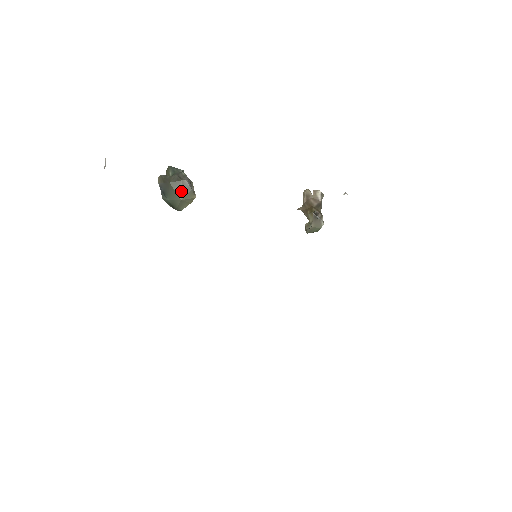
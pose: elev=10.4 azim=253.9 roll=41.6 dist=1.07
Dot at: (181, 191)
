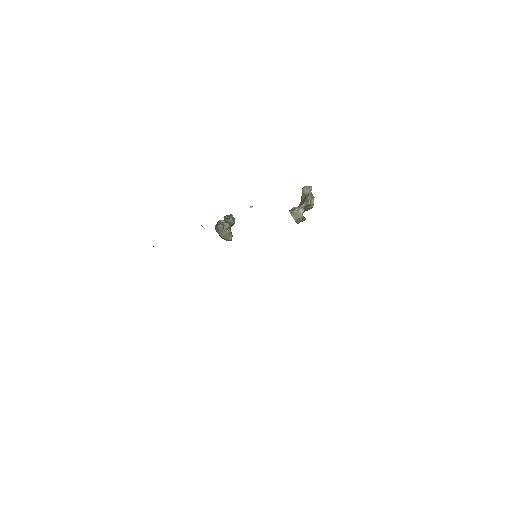
Dot at: (219, 232)
